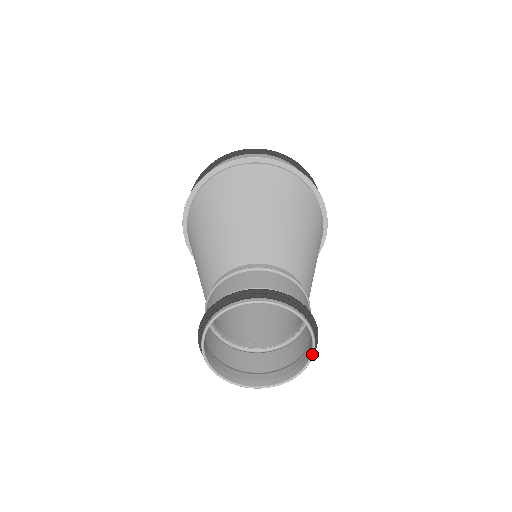
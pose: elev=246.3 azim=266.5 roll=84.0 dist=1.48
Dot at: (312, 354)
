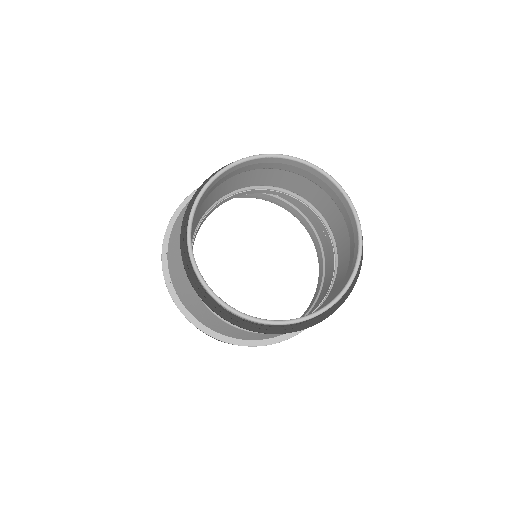
Dot at: (356, 266)
